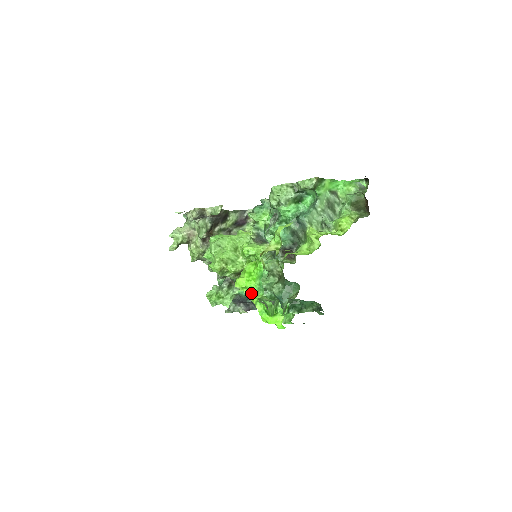
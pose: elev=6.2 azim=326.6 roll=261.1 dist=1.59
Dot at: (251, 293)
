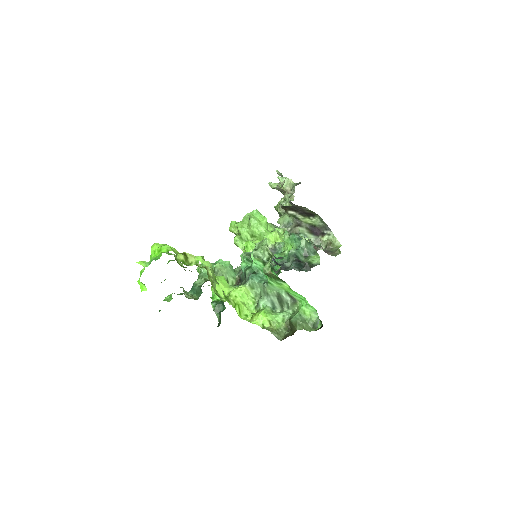
Dot at: occluded
